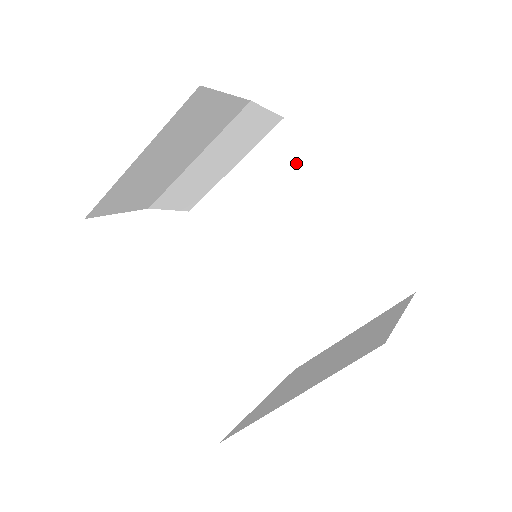
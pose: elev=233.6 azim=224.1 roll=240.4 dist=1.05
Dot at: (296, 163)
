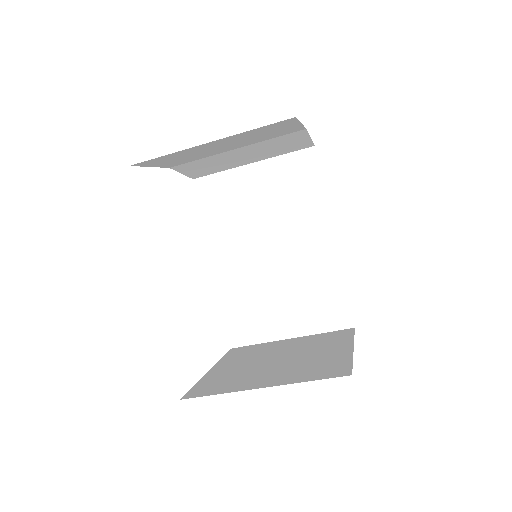
Dot at: (308, 187)
